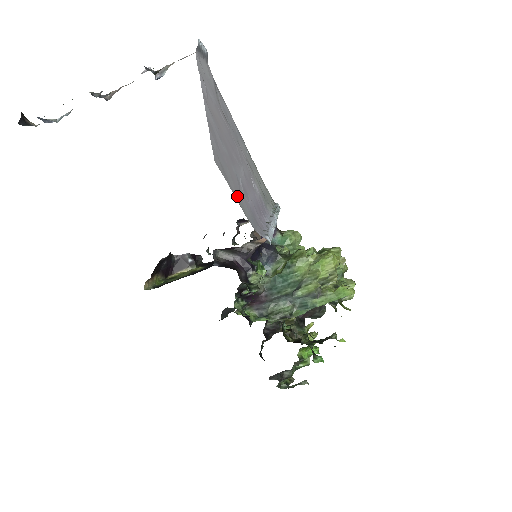
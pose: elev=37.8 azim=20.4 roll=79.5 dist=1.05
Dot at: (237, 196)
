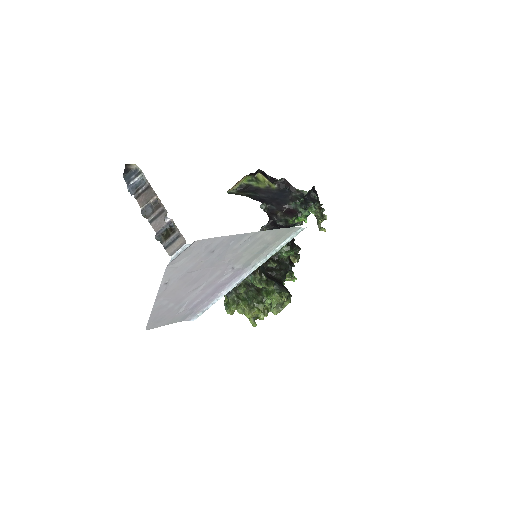
Dot at: (168, 322)
